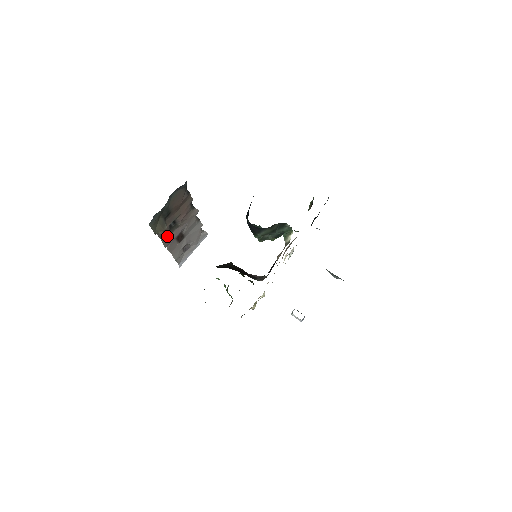
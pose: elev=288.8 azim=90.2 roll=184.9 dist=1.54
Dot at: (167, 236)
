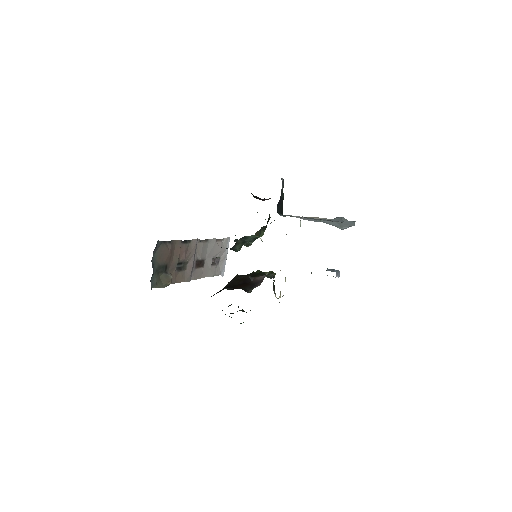
Dot at: (183, 275)
